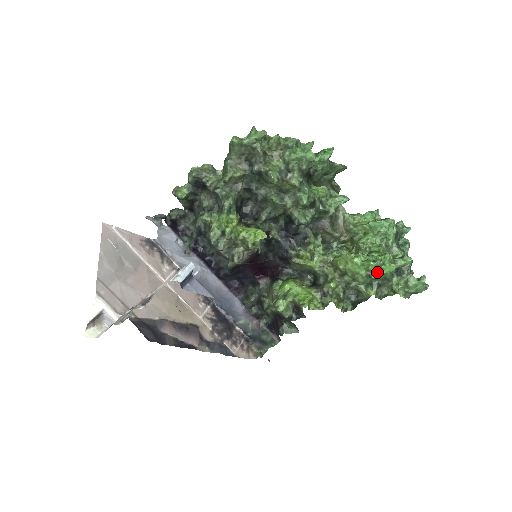
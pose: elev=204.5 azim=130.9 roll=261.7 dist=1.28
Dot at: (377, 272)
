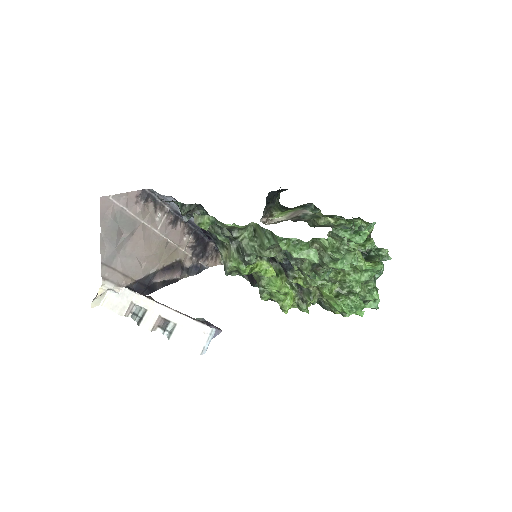
Dot at: (349, 314)
